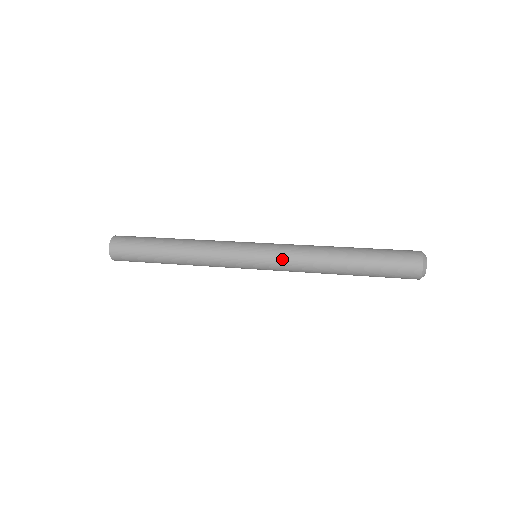
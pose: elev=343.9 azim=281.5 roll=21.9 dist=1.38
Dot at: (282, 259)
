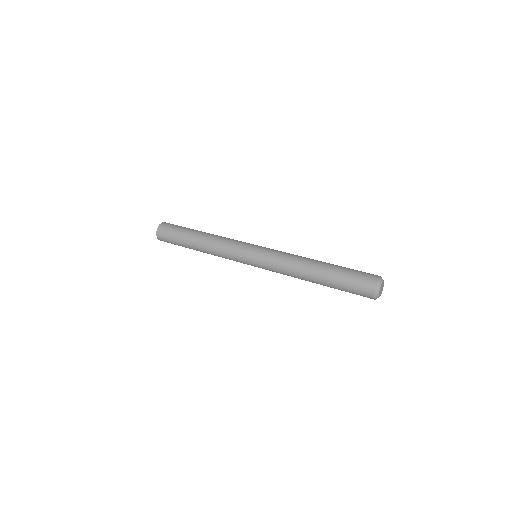
Dot at: (271, 260)
